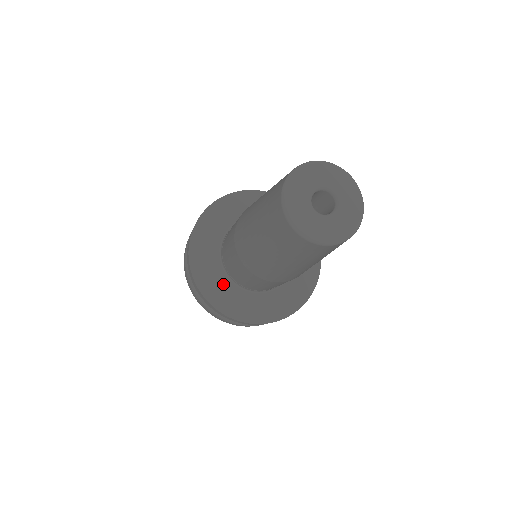
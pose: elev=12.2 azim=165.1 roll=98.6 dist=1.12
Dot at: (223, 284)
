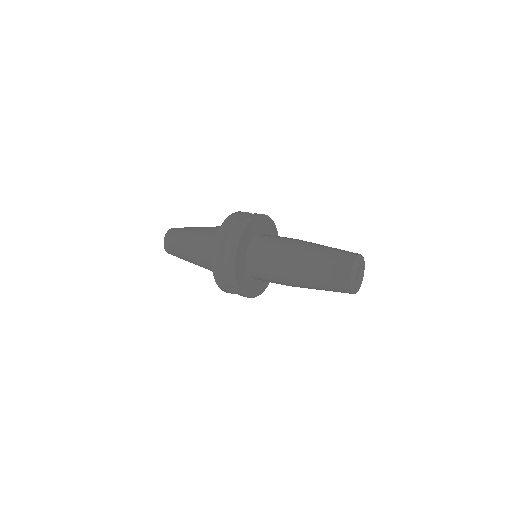
Dot at: (261, 281)
